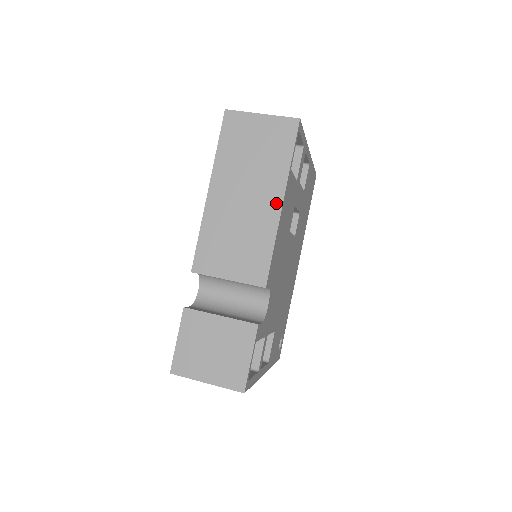
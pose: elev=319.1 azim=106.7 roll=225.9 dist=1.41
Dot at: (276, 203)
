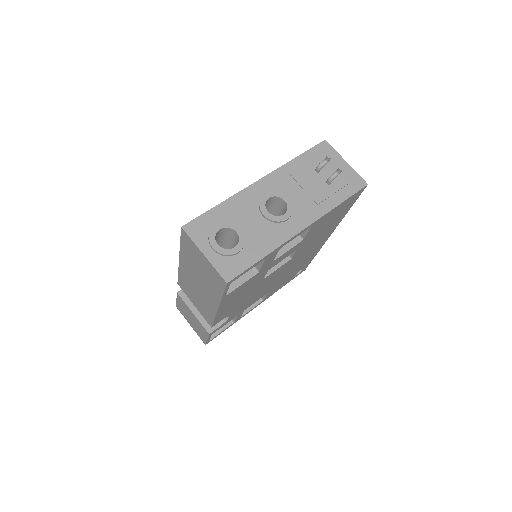
Dot at: (214, 305)
